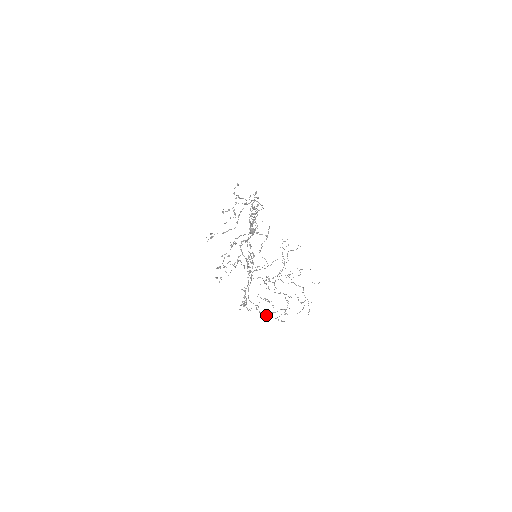
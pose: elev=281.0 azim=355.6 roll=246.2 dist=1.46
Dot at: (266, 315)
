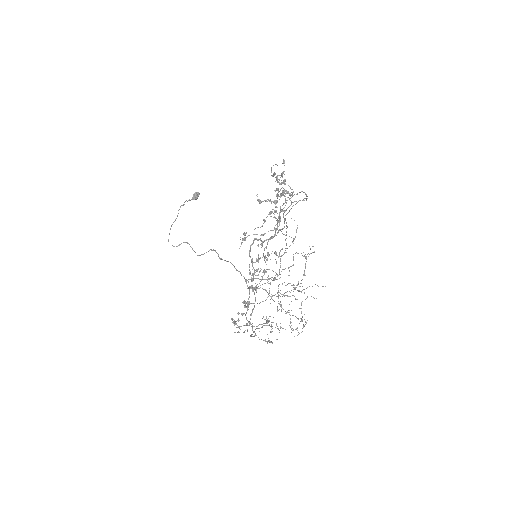
Dot at: occluded
